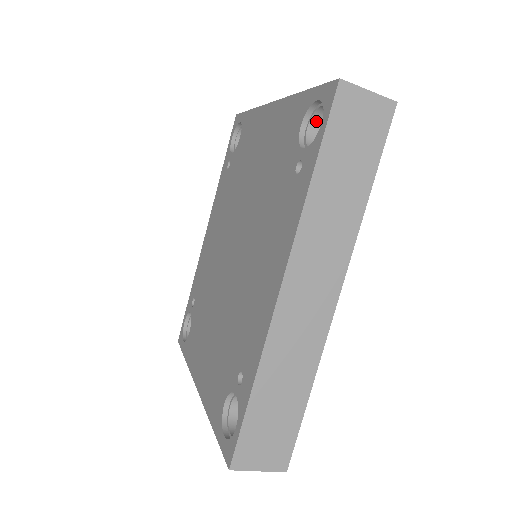
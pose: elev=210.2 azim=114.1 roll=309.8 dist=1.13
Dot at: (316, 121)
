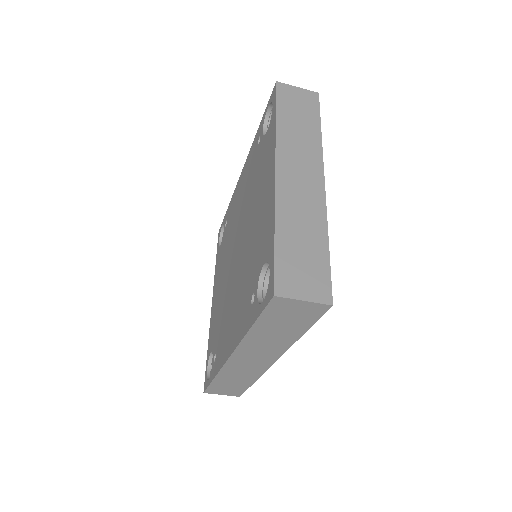
Dot at: occluded
